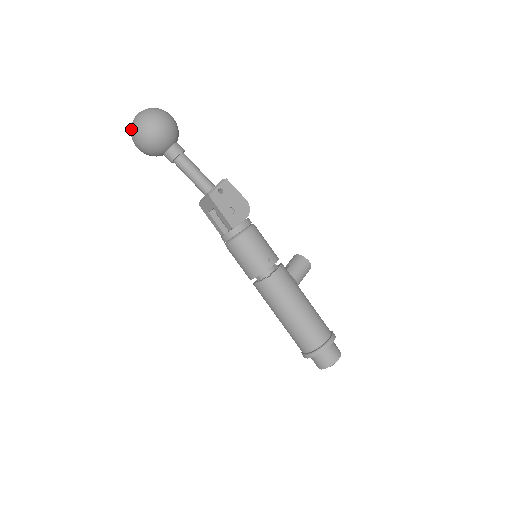
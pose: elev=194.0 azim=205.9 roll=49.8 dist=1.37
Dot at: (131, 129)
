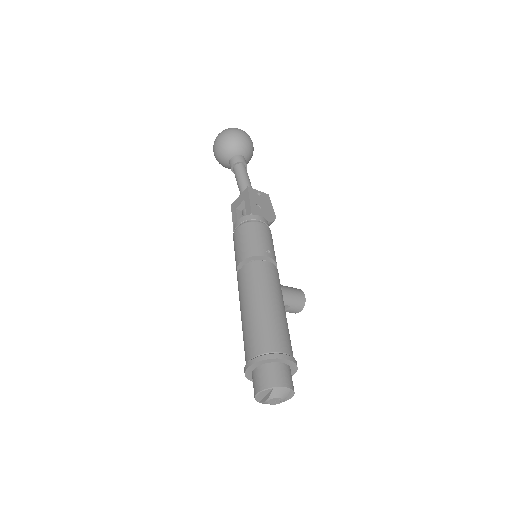
Dot at: occluded
